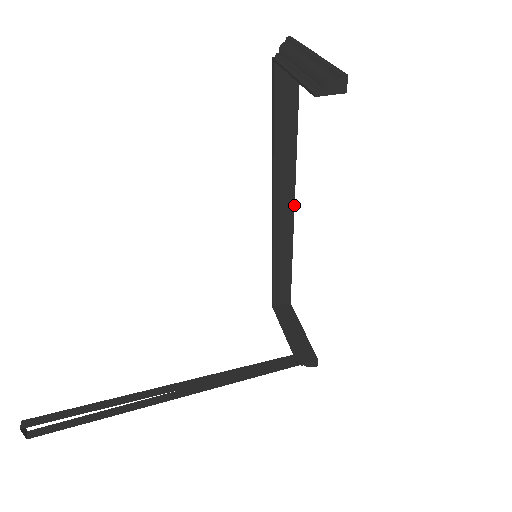
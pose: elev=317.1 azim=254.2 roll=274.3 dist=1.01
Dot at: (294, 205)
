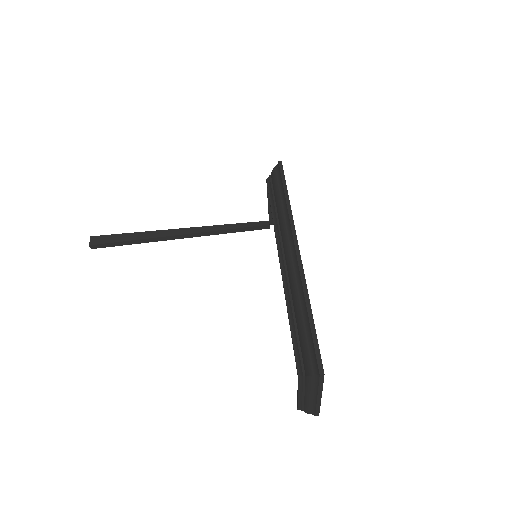
Dot at: occluded
